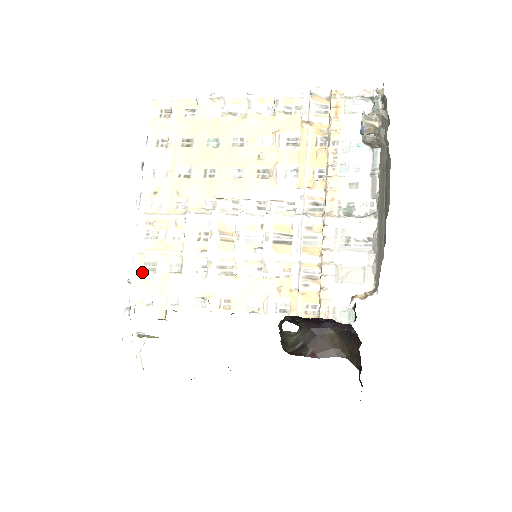
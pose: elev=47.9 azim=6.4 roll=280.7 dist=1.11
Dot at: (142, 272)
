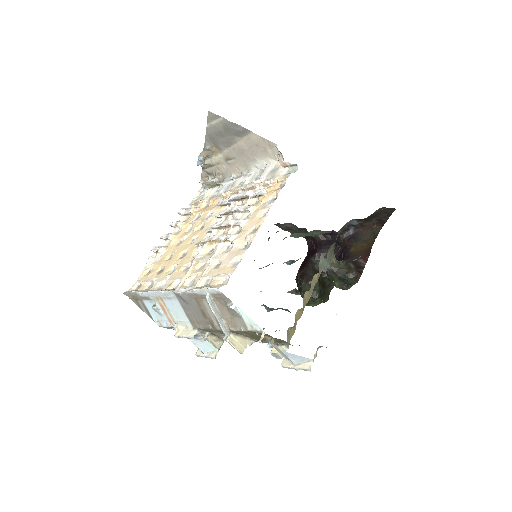
Dot at: (207, 286)
